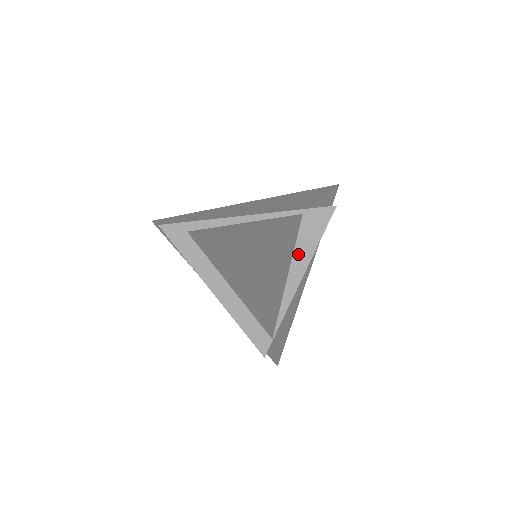
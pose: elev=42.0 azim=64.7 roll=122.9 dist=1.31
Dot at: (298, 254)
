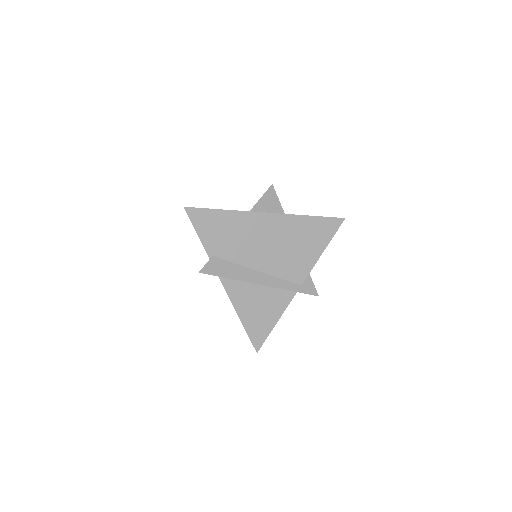
Dot at: occluded
